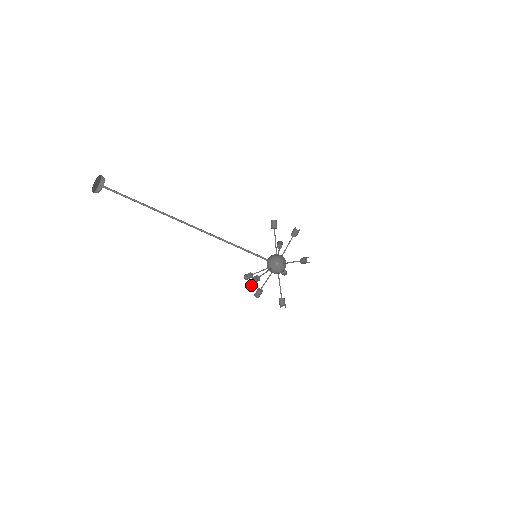
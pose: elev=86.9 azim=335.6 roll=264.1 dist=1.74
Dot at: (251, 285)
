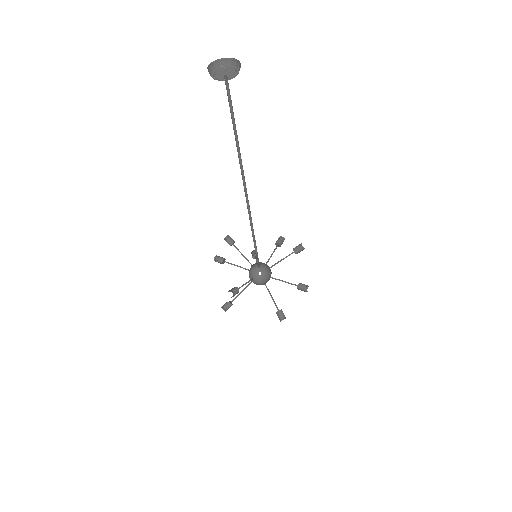
Dot at: occluded
